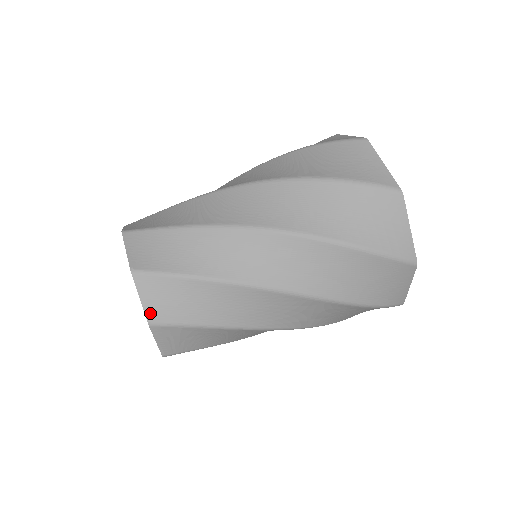
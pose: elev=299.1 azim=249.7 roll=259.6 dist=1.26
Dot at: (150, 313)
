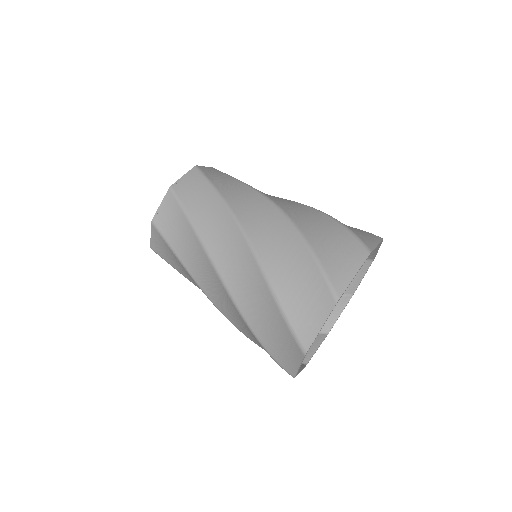
Dot at: (157, 217)
